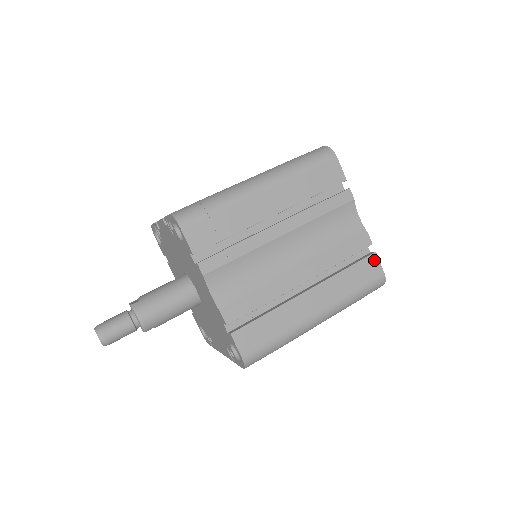
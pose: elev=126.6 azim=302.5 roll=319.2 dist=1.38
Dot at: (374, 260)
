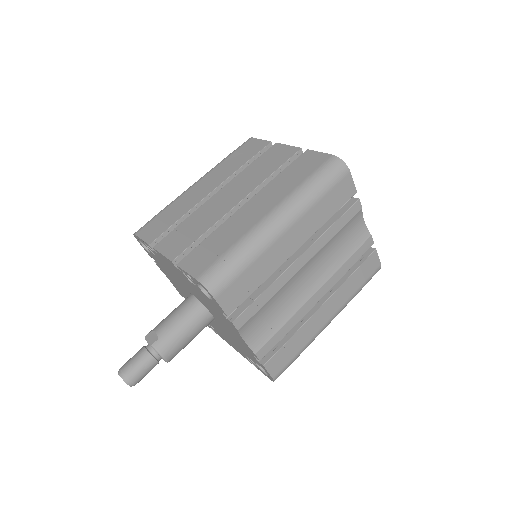
Dot at: (374, 257)
